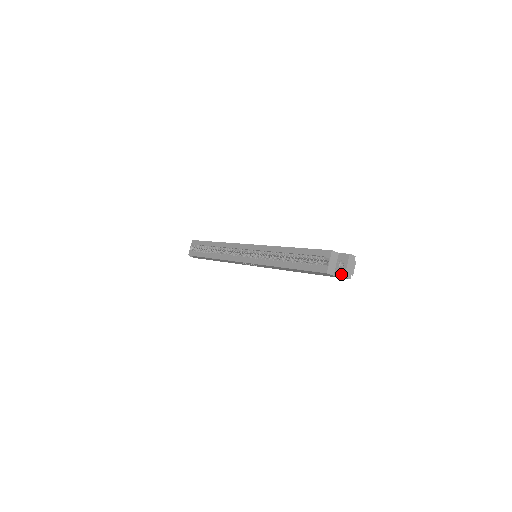
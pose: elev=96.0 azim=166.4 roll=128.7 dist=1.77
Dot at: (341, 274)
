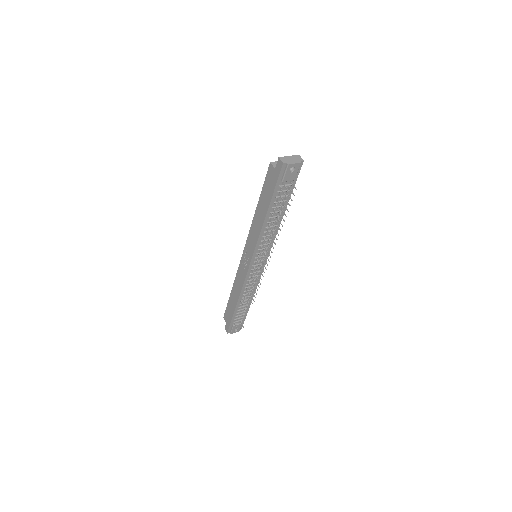
Dot at: (279, 161)
